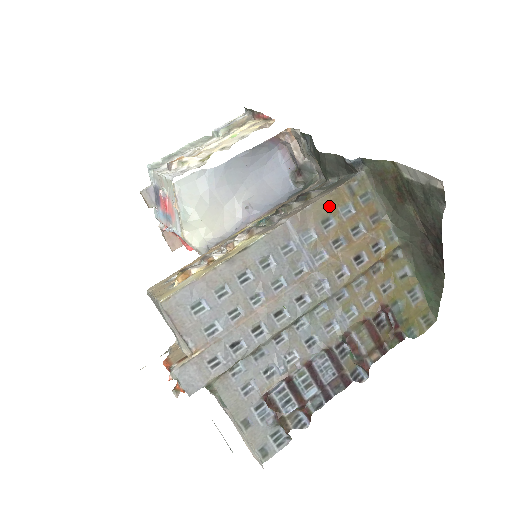
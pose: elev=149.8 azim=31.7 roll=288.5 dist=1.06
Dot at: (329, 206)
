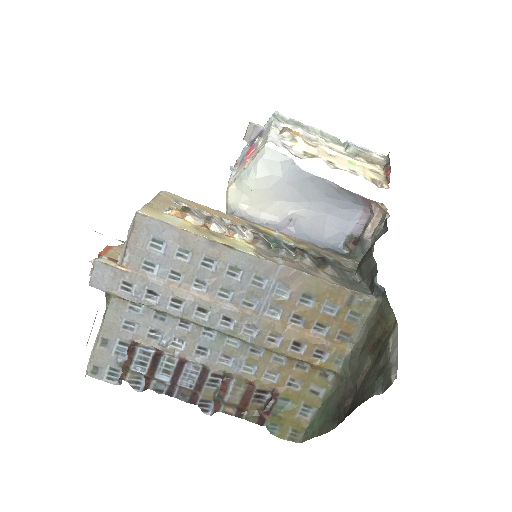
Dot at: (322, 291)
